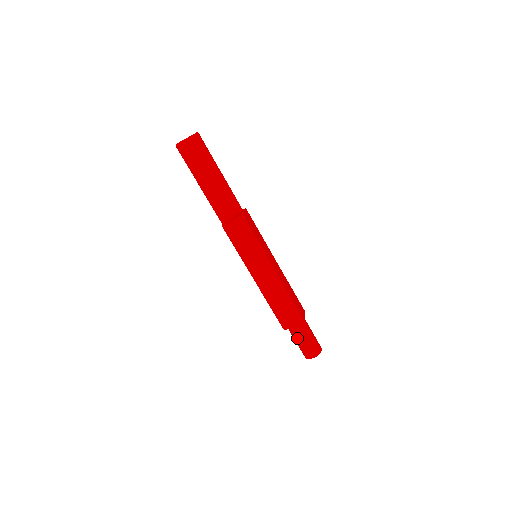
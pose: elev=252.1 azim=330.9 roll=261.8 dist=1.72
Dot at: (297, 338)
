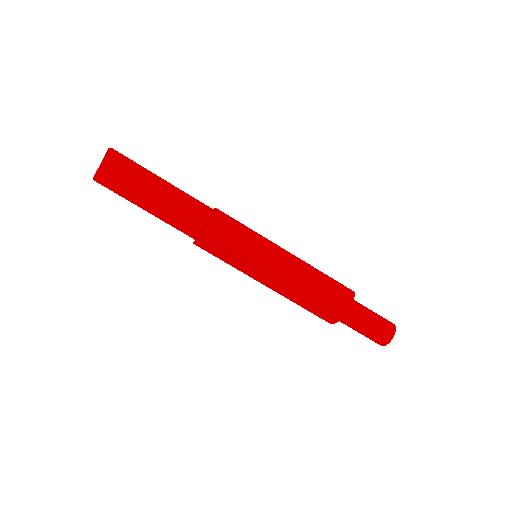
Dot at: (353, 329)
